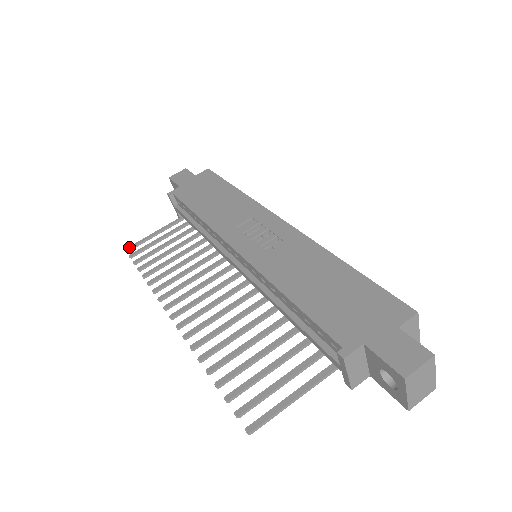
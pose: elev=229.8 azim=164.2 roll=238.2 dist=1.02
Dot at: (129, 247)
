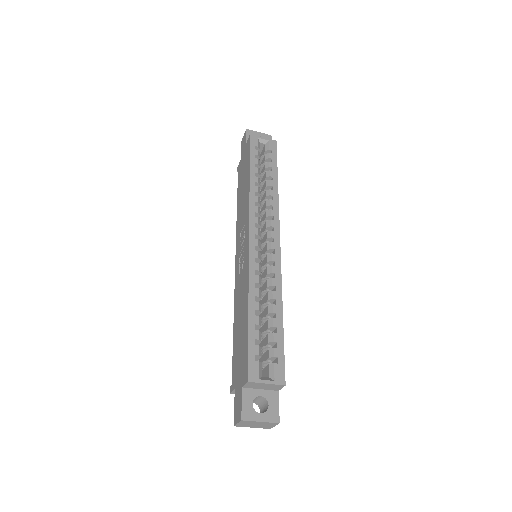
Dot at: occluded
